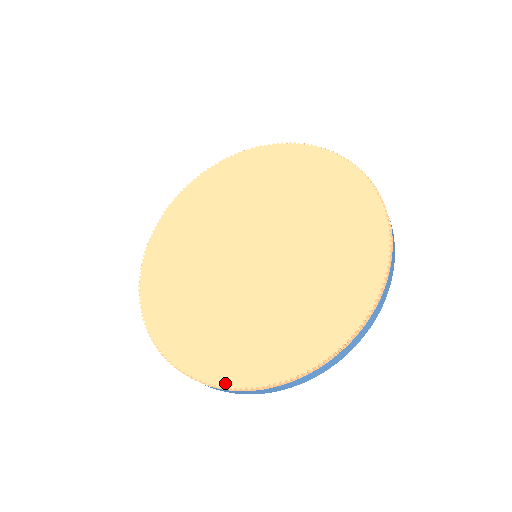
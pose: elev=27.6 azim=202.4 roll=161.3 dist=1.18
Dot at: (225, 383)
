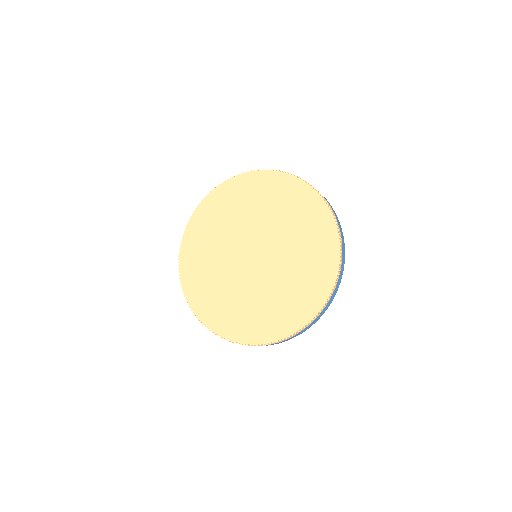
Dot at: (197, 314)
